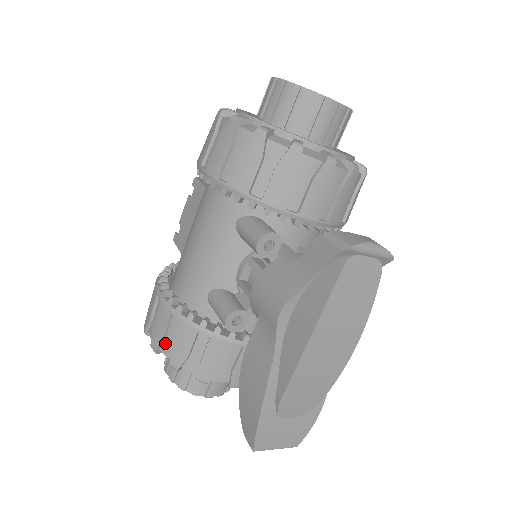
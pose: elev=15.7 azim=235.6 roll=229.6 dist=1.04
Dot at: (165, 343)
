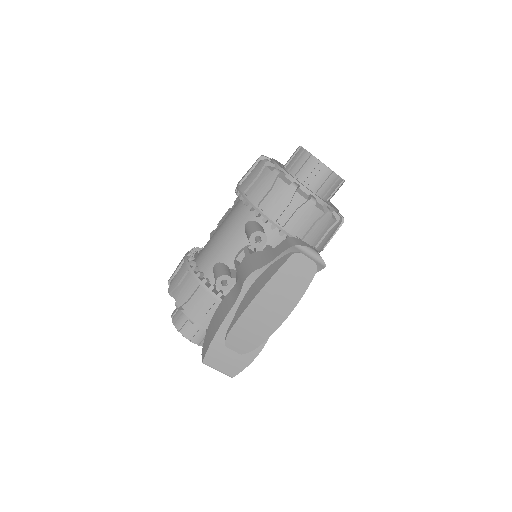
Dot at: (177, 289)
